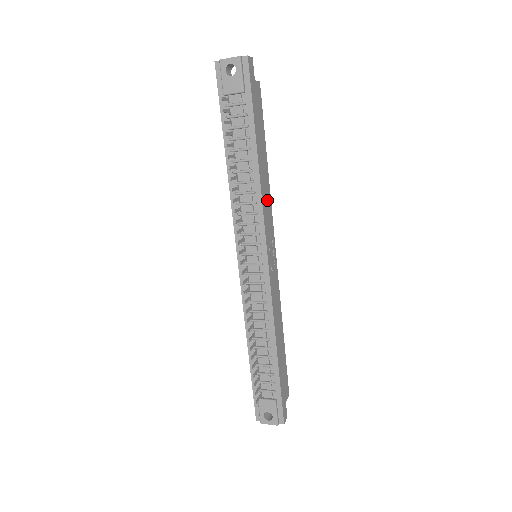
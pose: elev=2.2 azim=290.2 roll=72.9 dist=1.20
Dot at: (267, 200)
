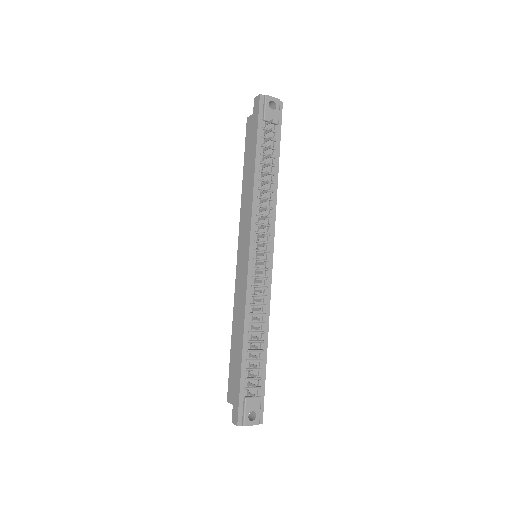
Dot at: occluded
